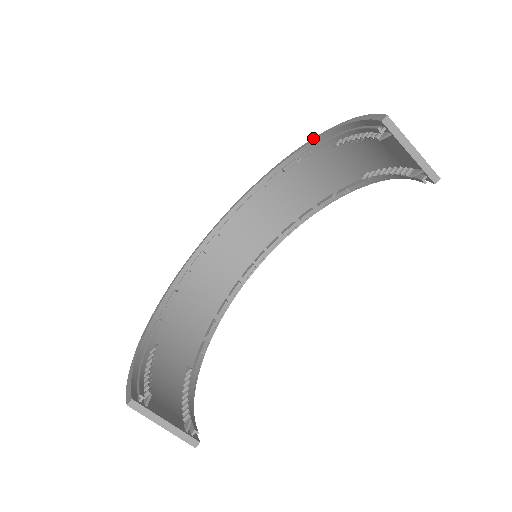
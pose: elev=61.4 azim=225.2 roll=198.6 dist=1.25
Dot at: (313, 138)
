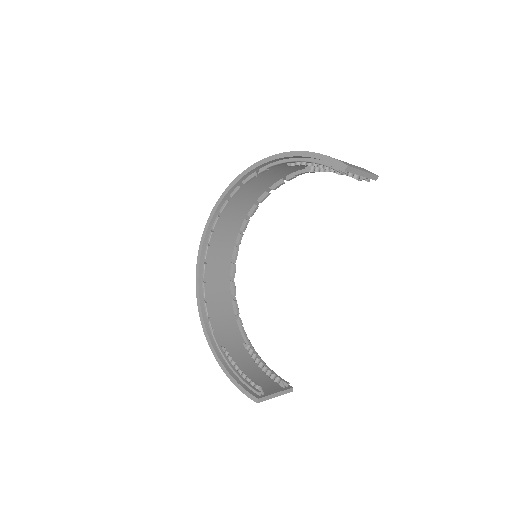
Dot at: (265, 159)
